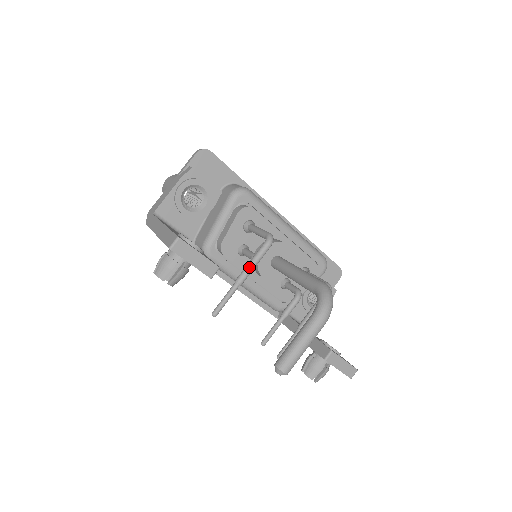
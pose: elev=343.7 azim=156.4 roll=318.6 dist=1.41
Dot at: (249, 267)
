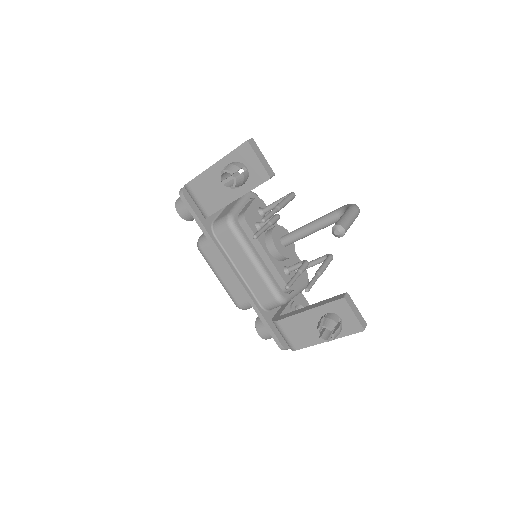
Dot at: (284, 201)
